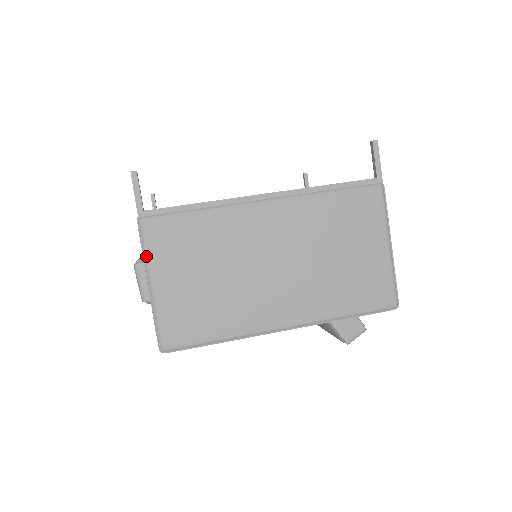
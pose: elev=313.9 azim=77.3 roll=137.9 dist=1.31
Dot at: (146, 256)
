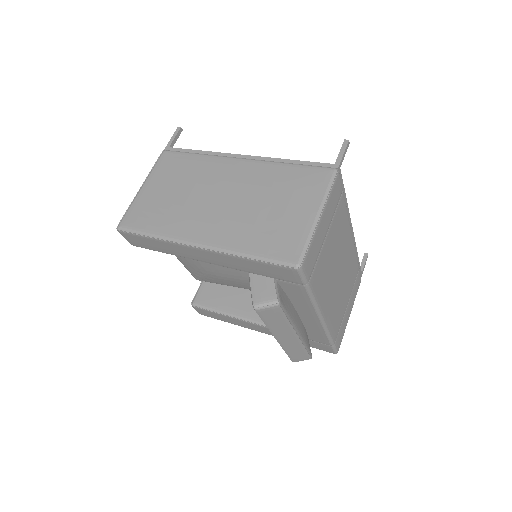
Dot at: (152, 170)
